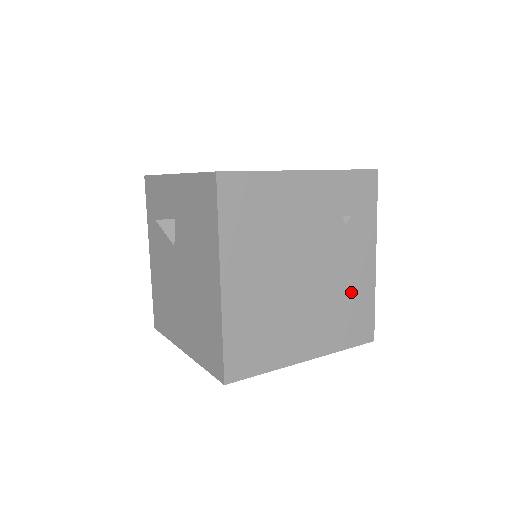
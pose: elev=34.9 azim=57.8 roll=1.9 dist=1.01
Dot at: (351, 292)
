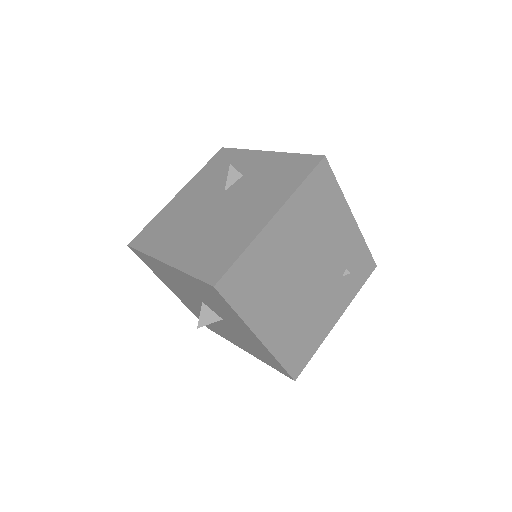
Dot at: (313, 325)
